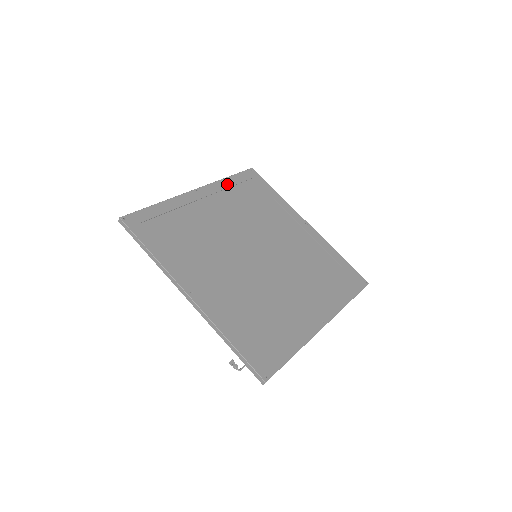
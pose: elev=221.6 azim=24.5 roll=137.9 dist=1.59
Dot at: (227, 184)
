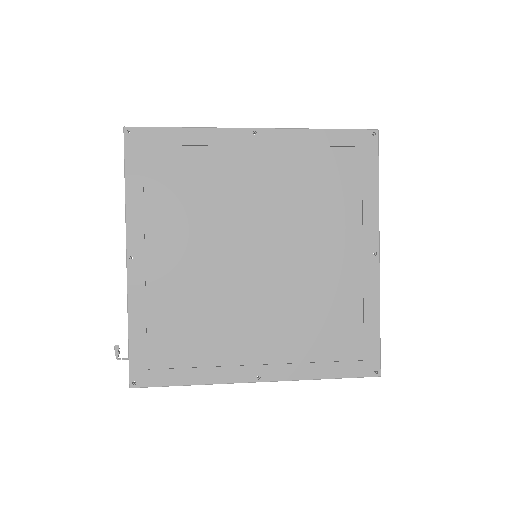
Dot at: (310, 140)
